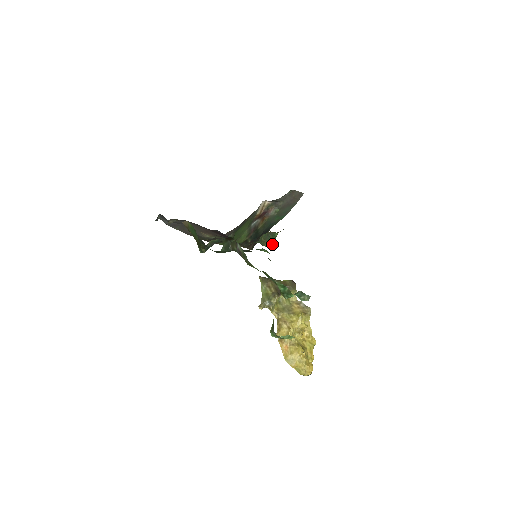
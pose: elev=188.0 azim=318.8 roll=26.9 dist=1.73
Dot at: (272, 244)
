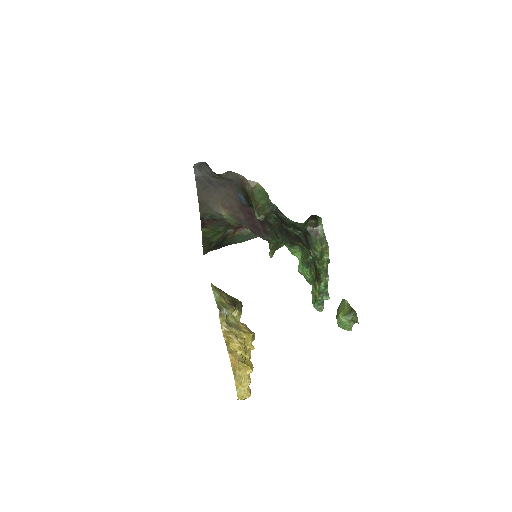
Dot at: (273, 253)
